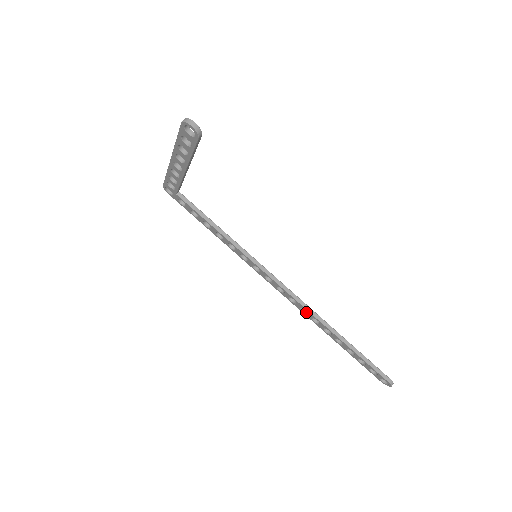
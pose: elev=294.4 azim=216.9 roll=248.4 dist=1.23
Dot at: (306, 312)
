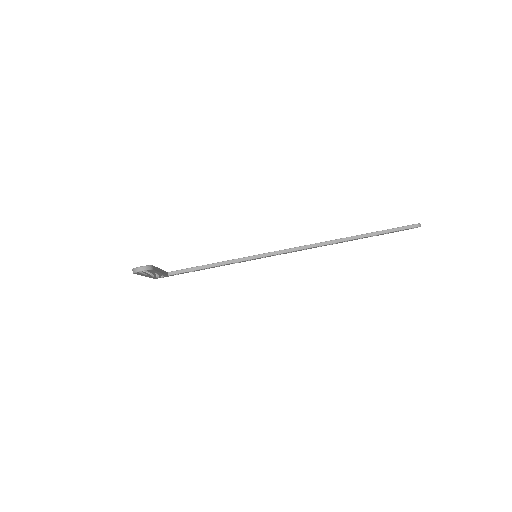
Dot at: occluded
